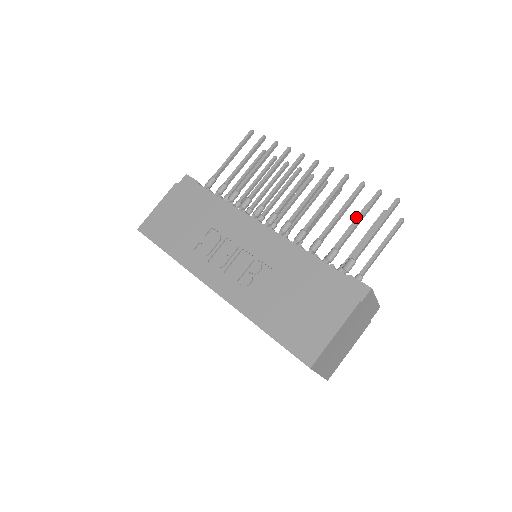
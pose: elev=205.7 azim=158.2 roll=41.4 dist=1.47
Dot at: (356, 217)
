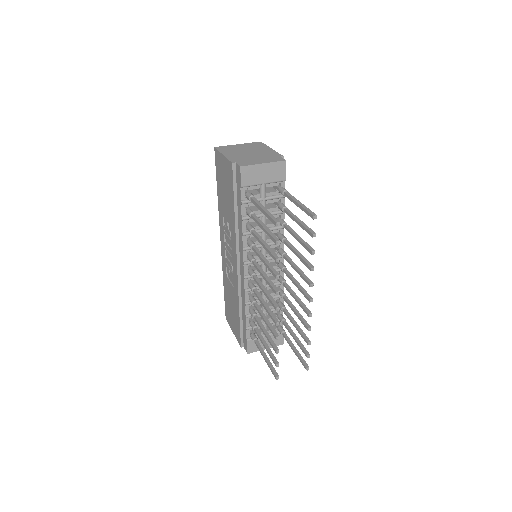
Dot at: (299, 331)
